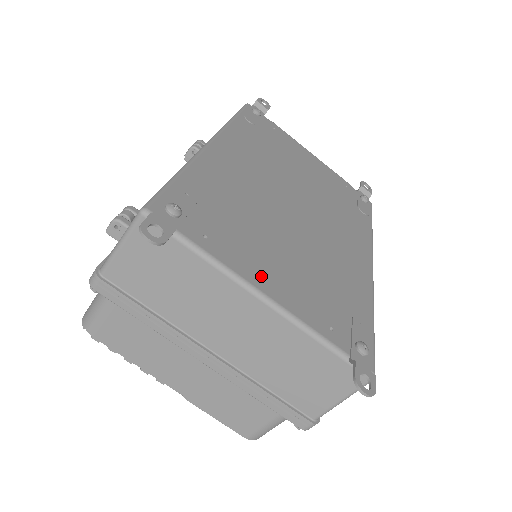
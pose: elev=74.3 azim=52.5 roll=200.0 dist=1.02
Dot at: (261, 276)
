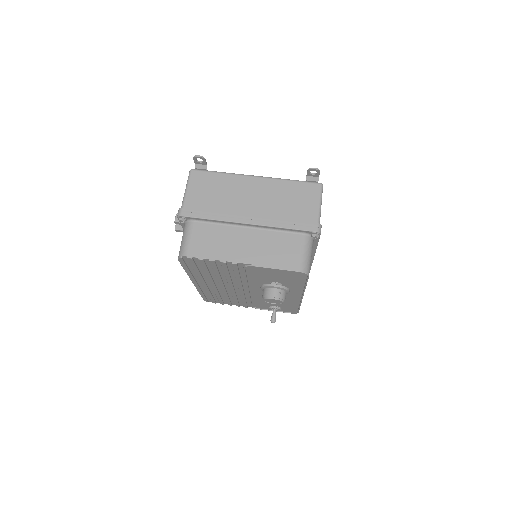
Dot at: occluded
